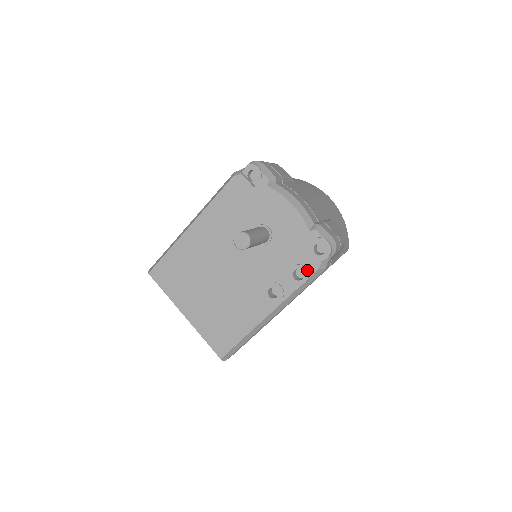
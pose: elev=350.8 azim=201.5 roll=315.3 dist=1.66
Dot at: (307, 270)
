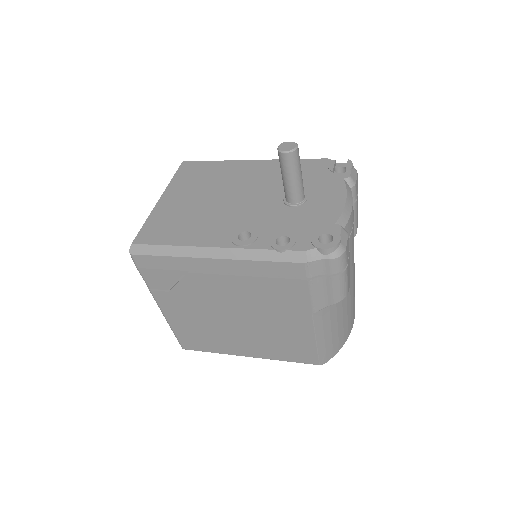
Dot at: (295, 244)
